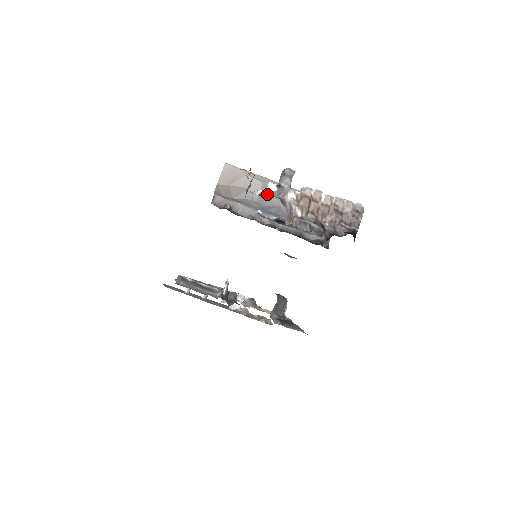
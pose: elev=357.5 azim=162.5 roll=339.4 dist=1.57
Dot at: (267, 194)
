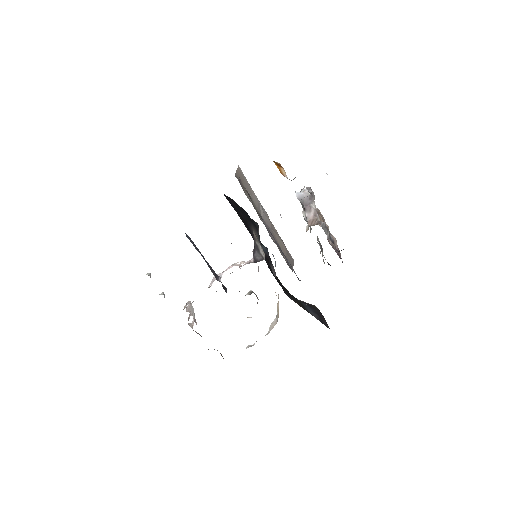
Dot at: (261, 212)
